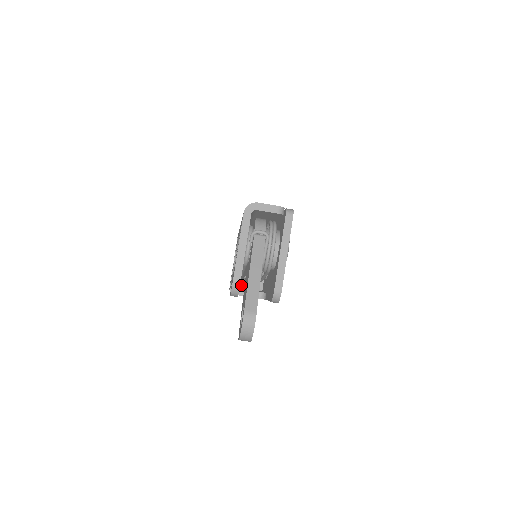
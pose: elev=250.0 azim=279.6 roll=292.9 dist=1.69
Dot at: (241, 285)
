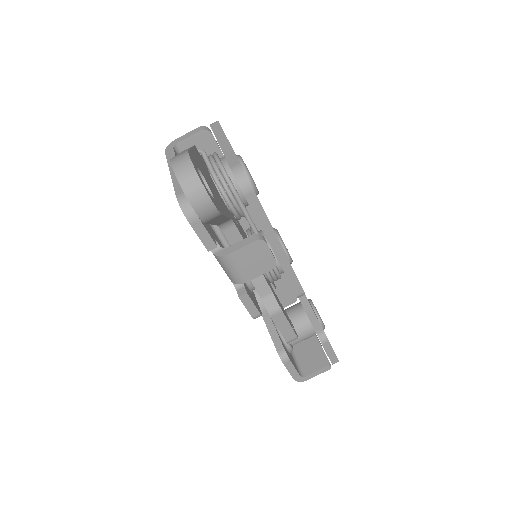
Dot at: (263, 303)
